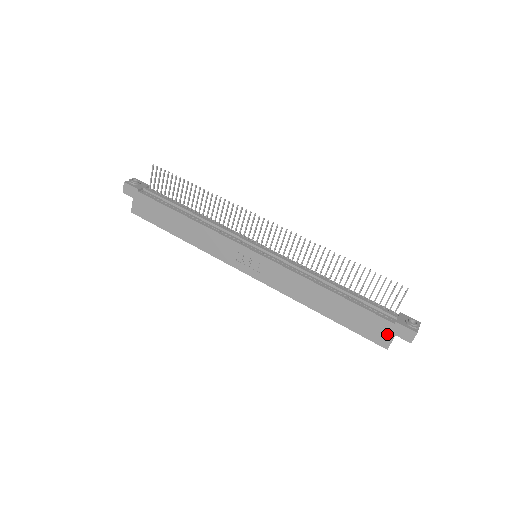
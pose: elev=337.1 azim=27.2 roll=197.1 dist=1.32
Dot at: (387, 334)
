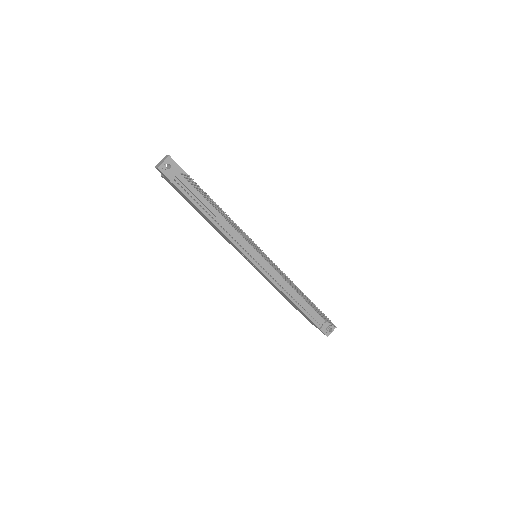
Dot at: occluded
